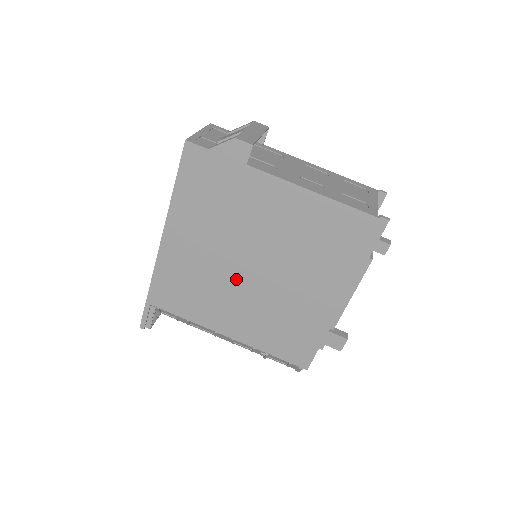
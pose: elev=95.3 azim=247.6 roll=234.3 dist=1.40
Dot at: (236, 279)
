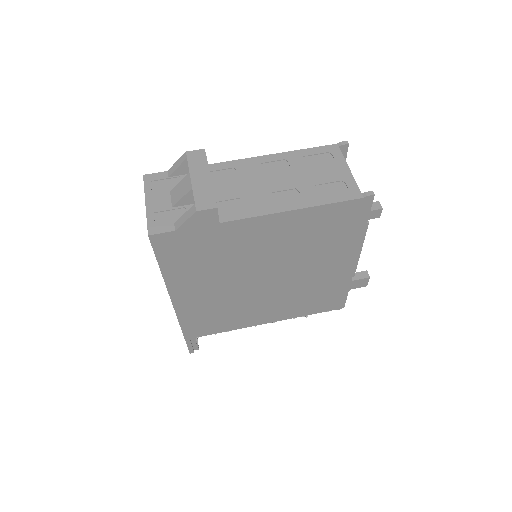
Dot at: (255, 292)
